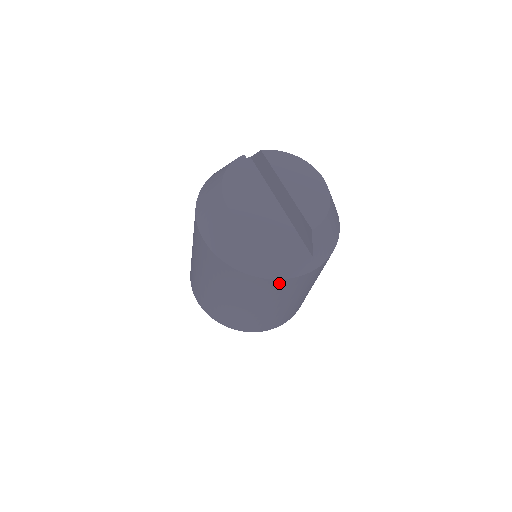
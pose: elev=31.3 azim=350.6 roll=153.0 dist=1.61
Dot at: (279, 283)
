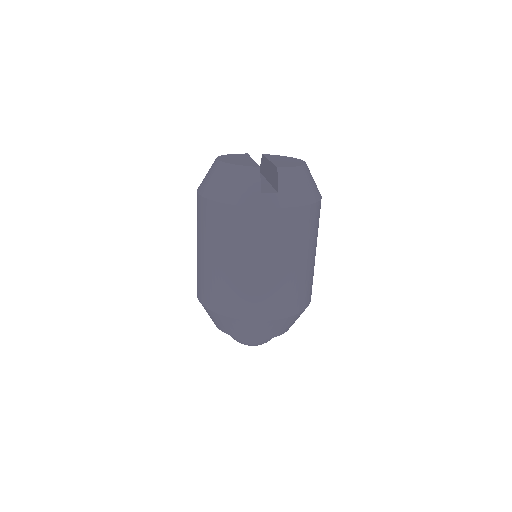
Dot at: (246, 214)
